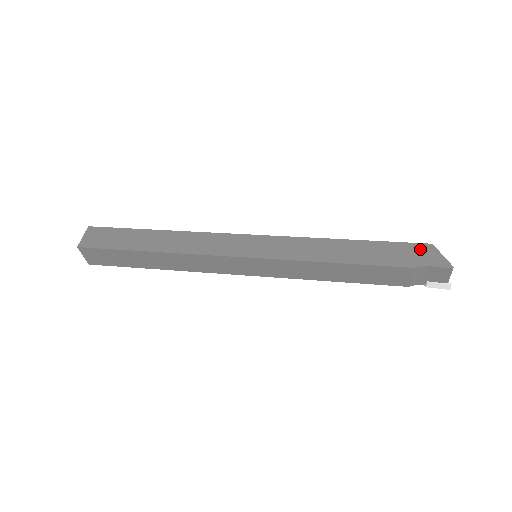
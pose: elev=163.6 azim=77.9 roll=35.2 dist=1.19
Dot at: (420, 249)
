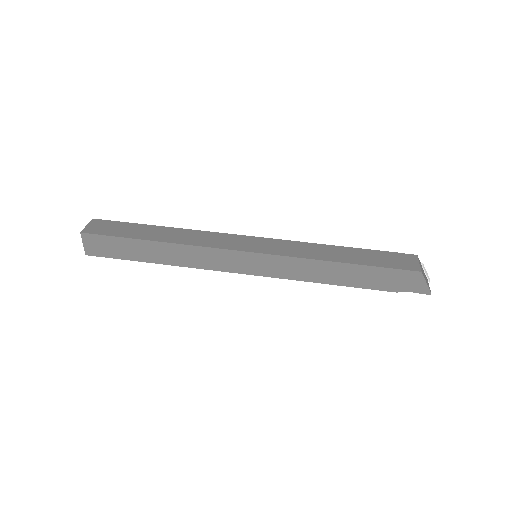
Dot at: (408, 277)
